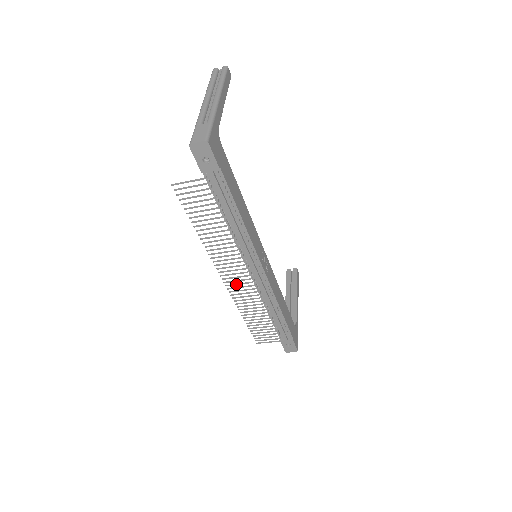
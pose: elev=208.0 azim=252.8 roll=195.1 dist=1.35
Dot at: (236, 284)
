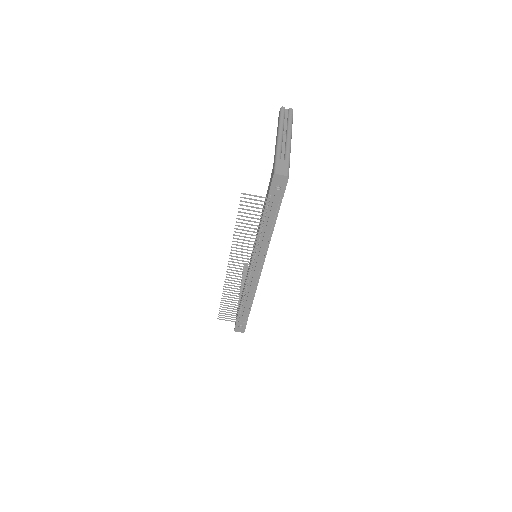
Dot at: (236, 273)
